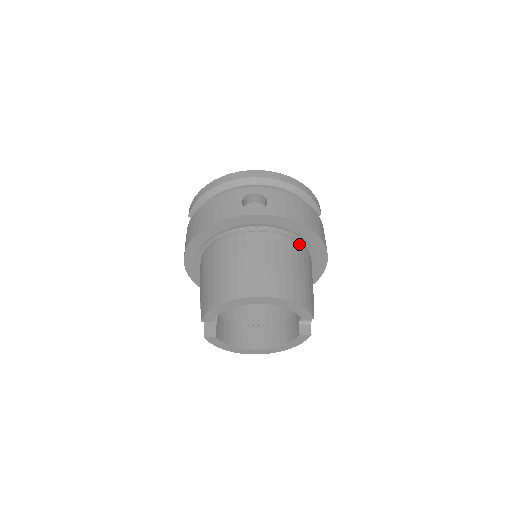
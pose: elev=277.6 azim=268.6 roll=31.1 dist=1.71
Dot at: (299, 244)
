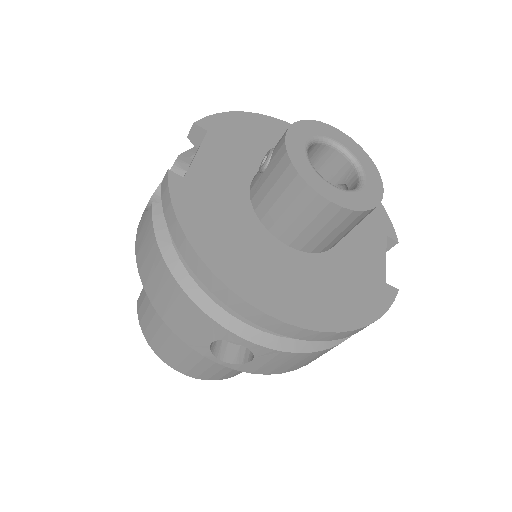
Dot at: occluded
